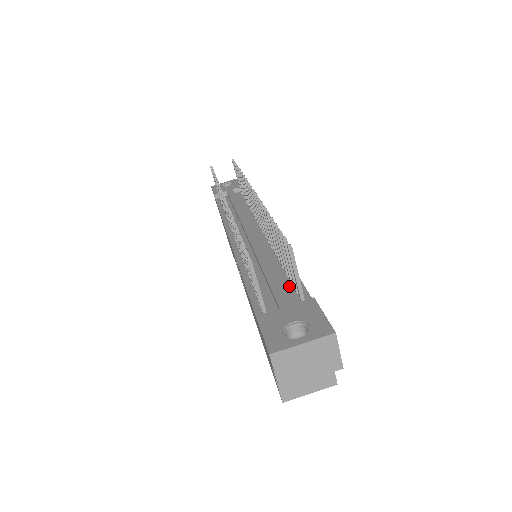
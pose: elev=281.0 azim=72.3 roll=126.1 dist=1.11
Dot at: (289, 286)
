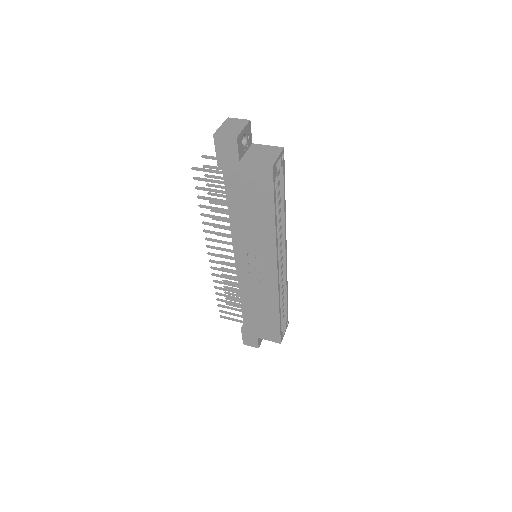
Dot at: occluded
